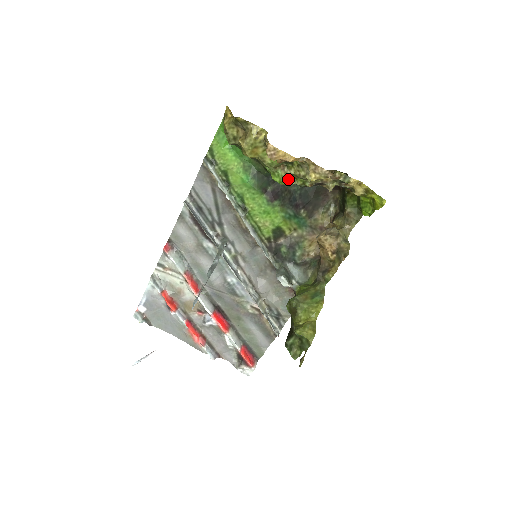
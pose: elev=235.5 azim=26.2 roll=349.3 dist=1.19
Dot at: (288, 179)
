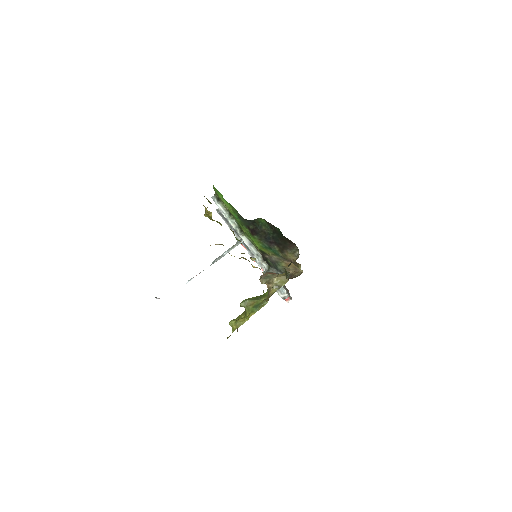
Dot at: (237, 239)
